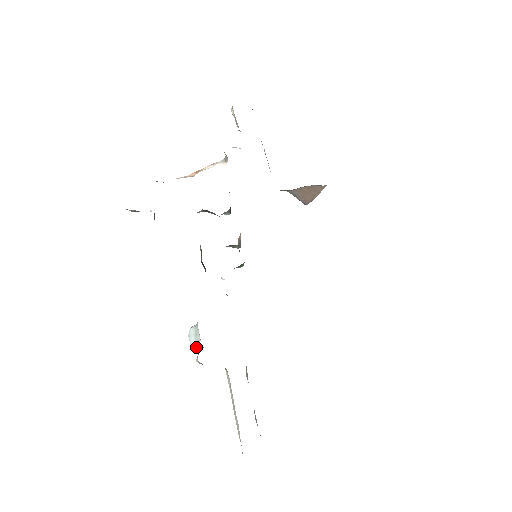
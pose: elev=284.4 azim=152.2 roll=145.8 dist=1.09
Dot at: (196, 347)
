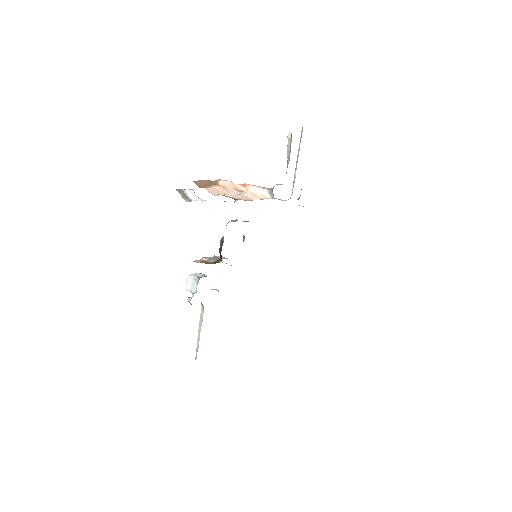
Dot at: (190, 290)
